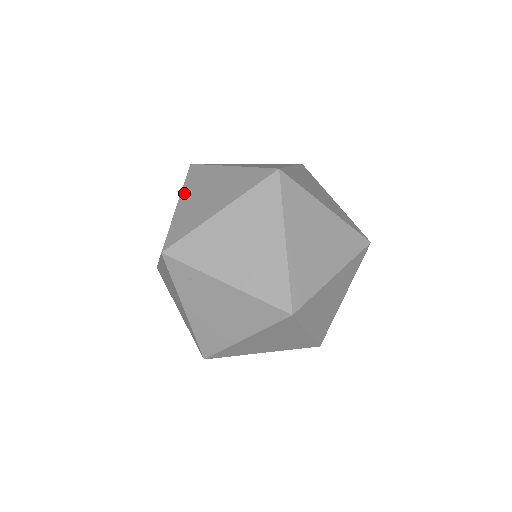
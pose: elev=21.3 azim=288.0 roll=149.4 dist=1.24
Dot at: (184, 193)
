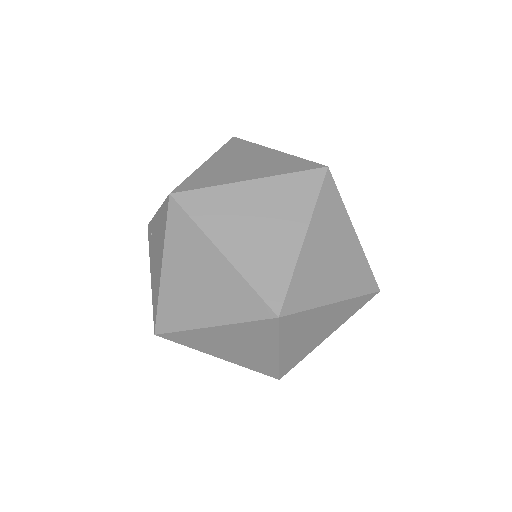
Dot at: occluded
